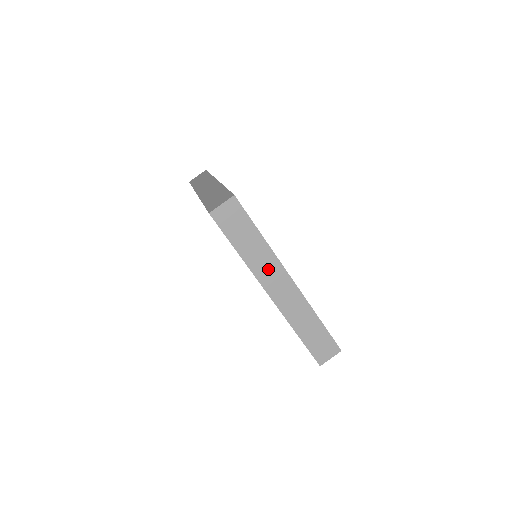
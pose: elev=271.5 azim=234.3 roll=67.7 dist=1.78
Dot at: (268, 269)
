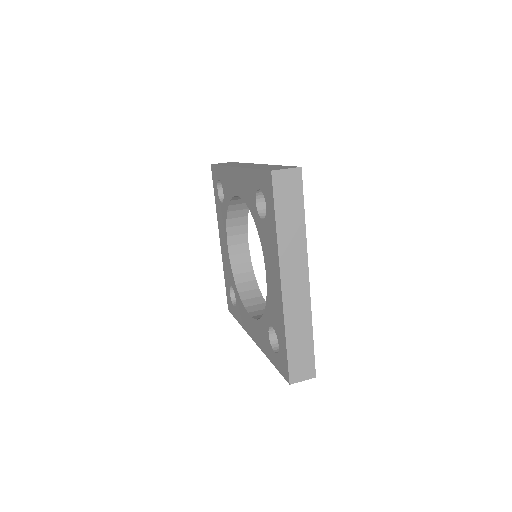
Dot at: (294, 256)
